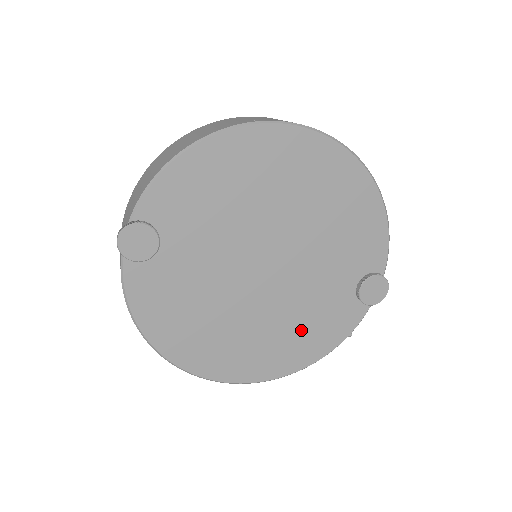
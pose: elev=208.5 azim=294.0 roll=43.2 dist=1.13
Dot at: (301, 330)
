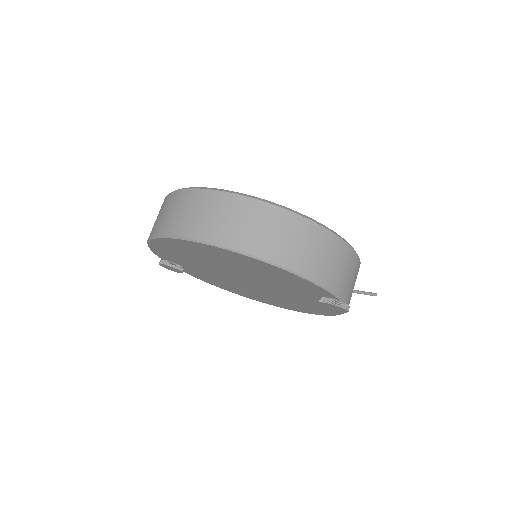
Dot at: (302, 304)
